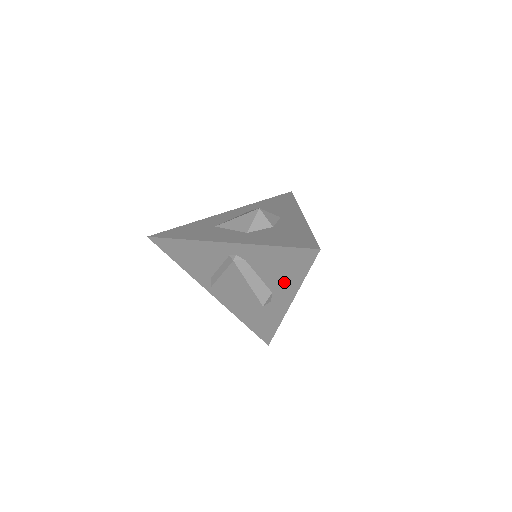
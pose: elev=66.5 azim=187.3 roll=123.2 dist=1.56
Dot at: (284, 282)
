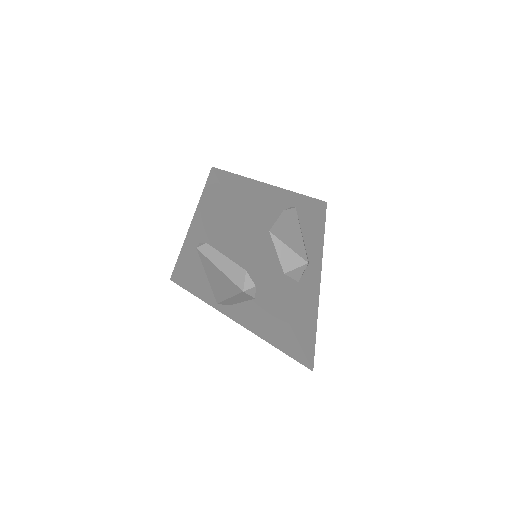
Dot at: (237, 244)
